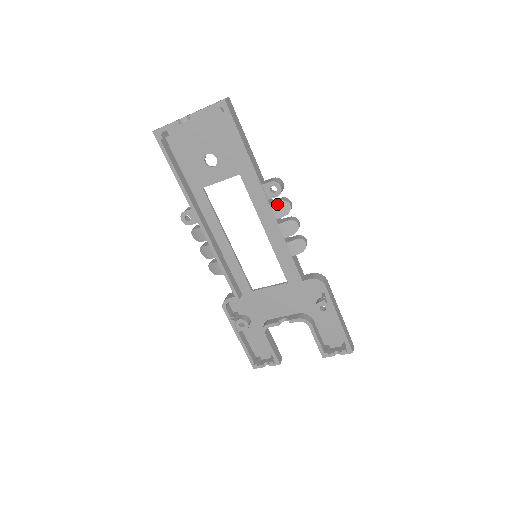
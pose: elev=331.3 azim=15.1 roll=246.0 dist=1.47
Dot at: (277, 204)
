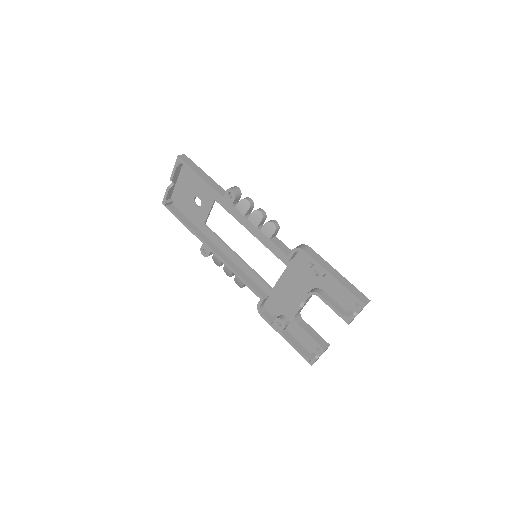
Dot at: (239, 204)
